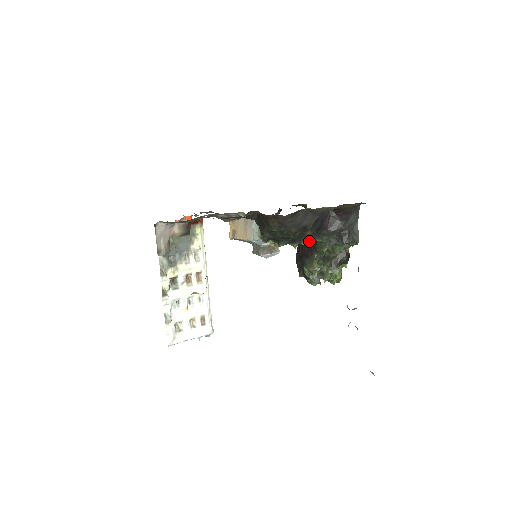
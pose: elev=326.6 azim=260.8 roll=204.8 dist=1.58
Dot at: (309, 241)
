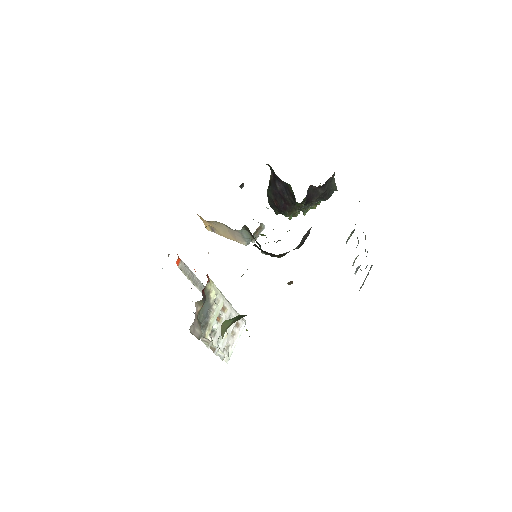
Dot at: (284, 197)
